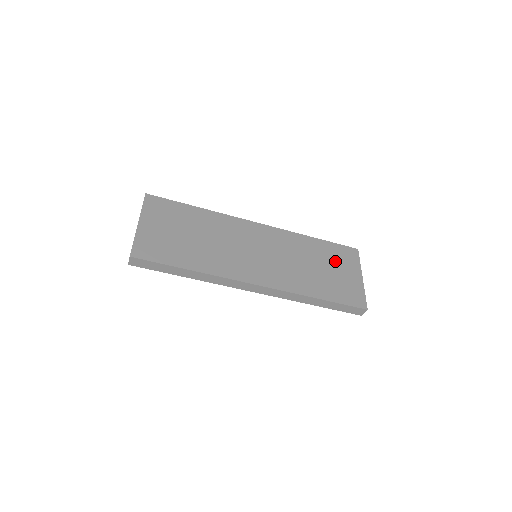
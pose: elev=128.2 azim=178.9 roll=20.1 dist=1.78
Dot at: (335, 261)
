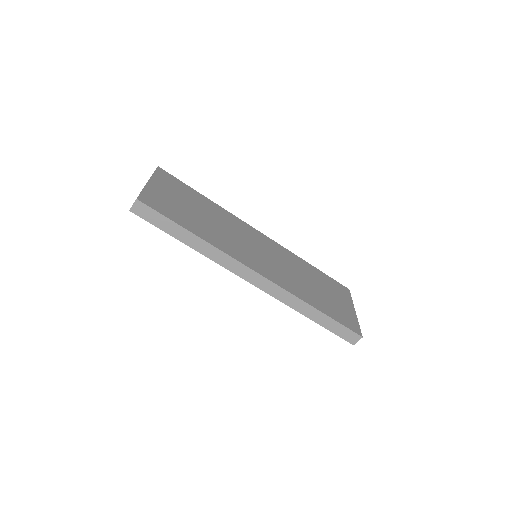
Dot at: (330, 288)
